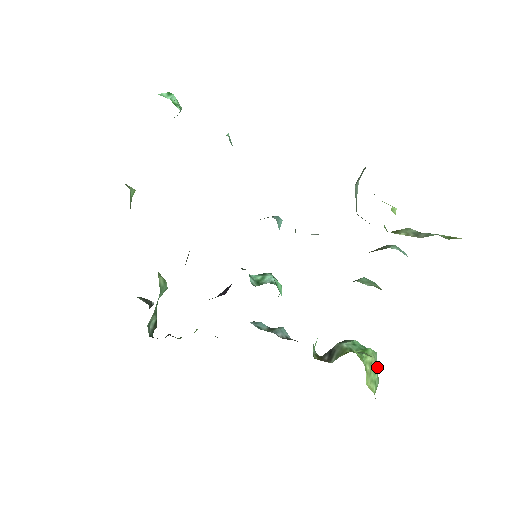
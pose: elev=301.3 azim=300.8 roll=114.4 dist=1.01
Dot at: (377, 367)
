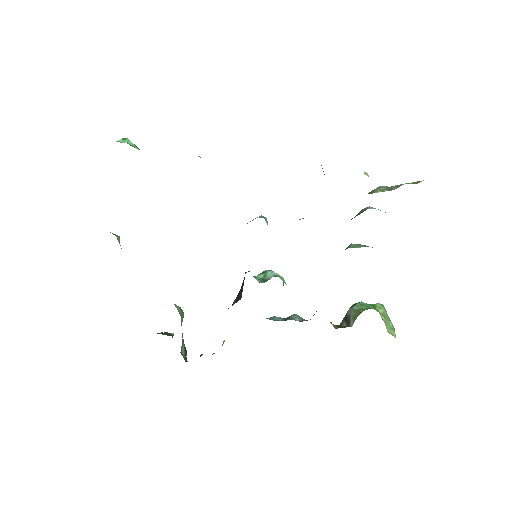
Dot at: (388, 316)
